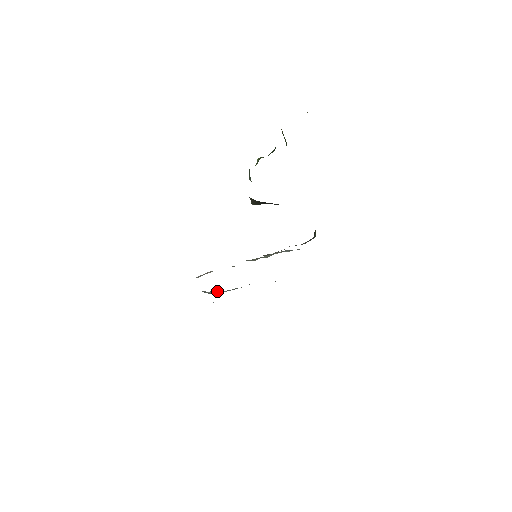
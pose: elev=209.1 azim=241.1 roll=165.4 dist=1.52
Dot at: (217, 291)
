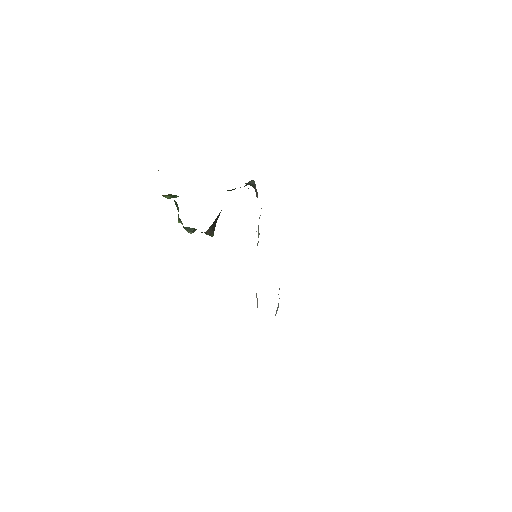
Dot at: (276, 310)
